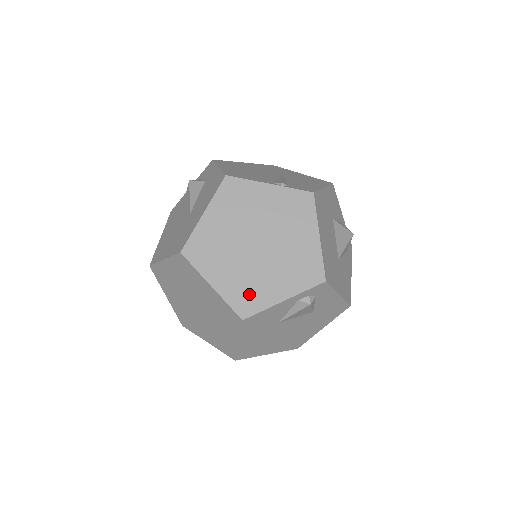
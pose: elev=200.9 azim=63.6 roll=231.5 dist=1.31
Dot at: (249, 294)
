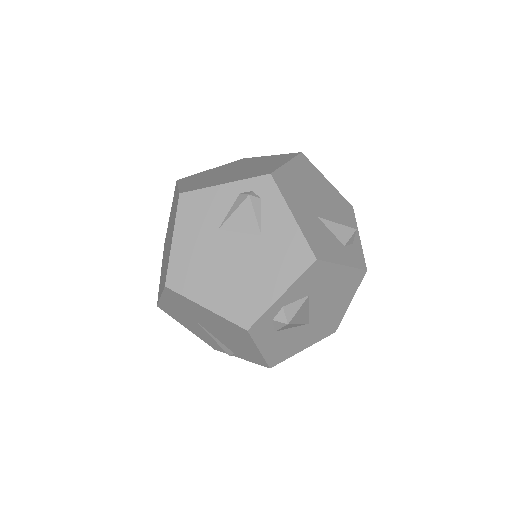
Dot at: (200, 185)
